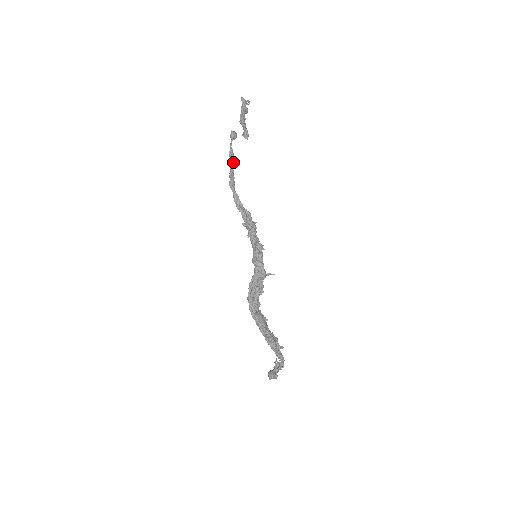
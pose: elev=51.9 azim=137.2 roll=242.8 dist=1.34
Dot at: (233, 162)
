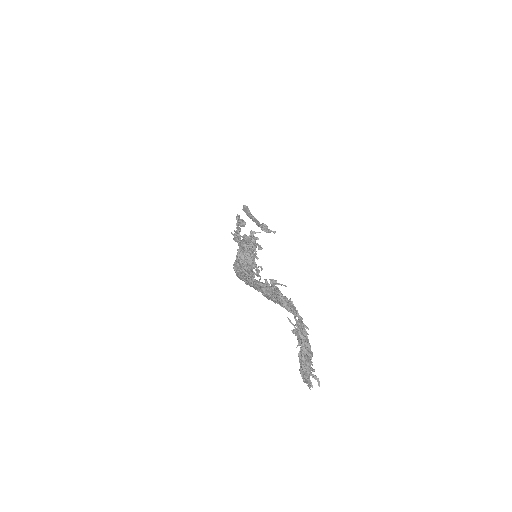
Dot at: occluded
